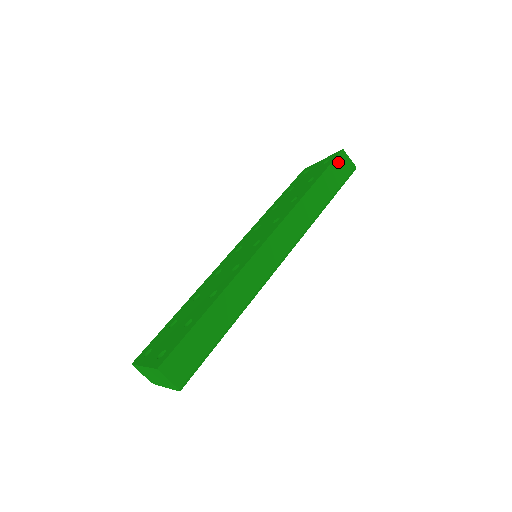
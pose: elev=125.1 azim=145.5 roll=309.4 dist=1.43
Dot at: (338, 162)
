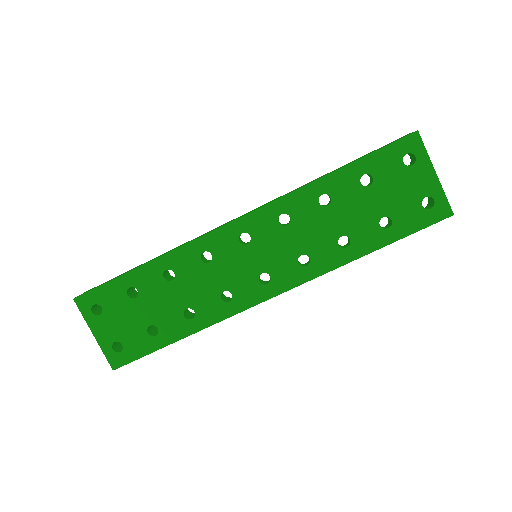
Dot at: (430, 224)
